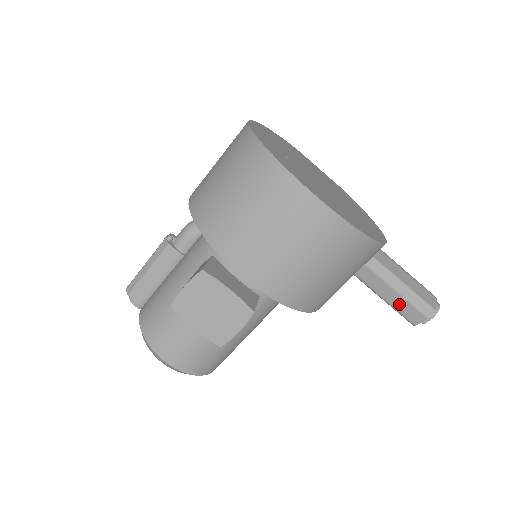
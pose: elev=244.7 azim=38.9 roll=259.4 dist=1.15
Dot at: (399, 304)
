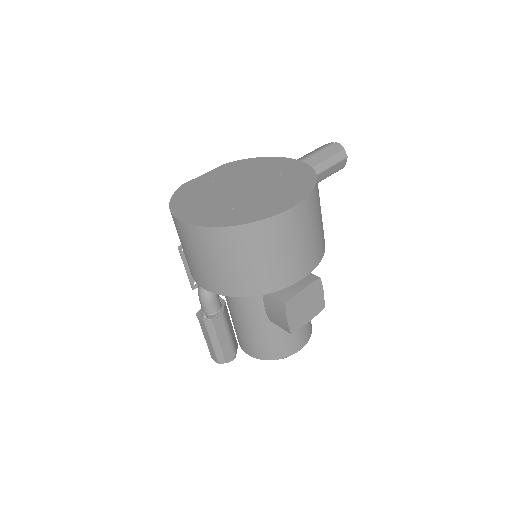
Dot at: (331, 171)
